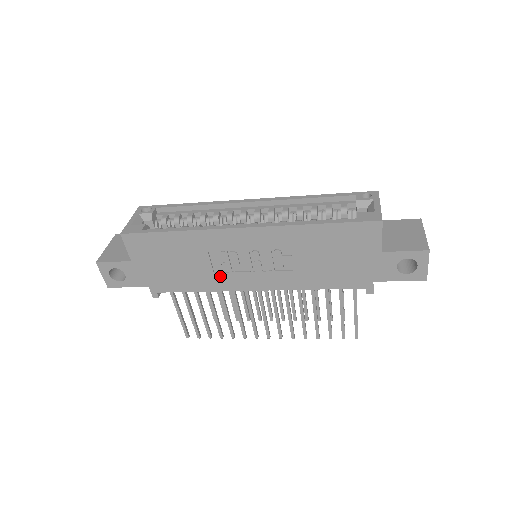
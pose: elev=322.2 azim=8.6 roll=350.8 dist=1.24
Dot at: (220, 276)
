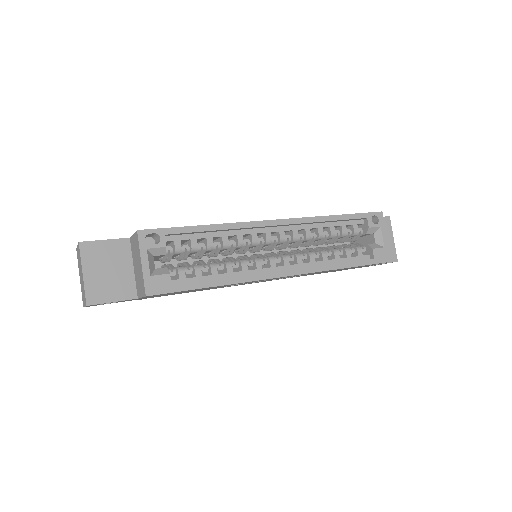
Dot at: (227, 286)
